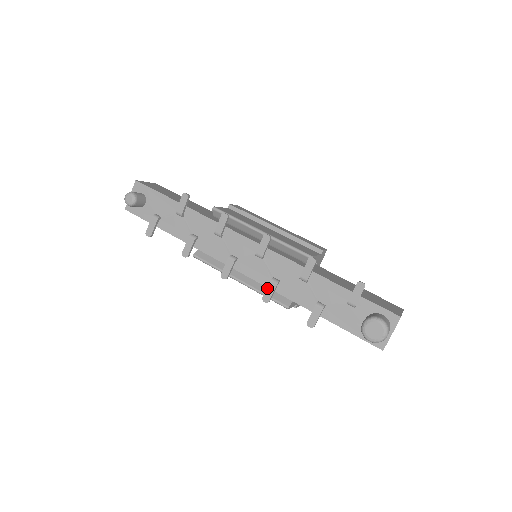
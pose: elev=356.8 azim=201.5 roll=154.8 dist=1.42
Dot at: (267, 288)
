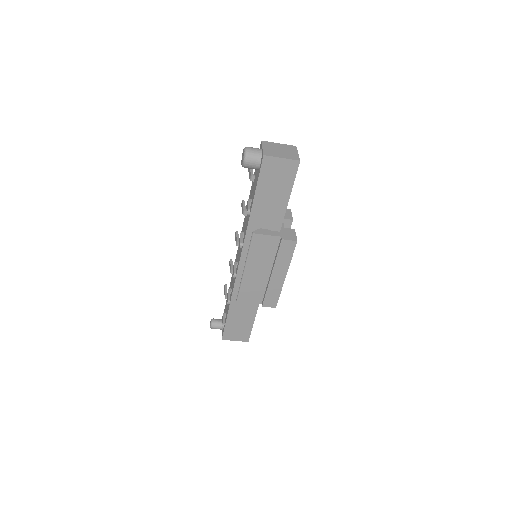
Dot at: (239, 242)
